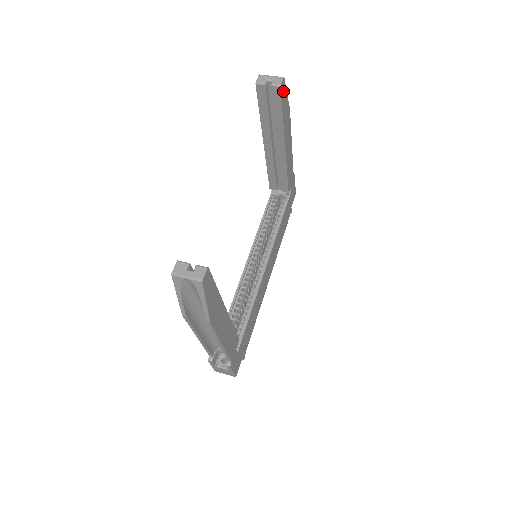
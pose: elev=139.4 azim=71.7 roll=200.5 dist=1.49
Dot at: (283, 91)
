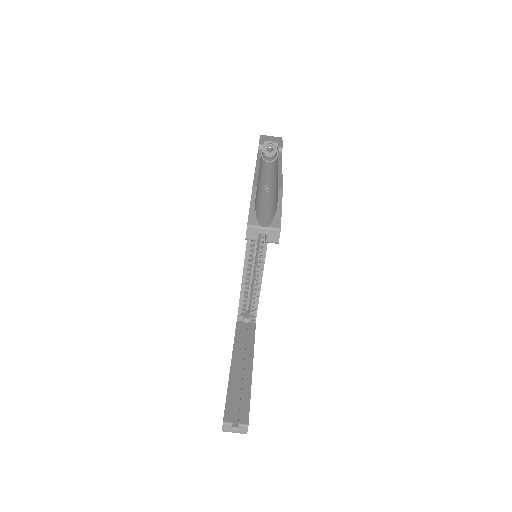
Dot at: occluded
